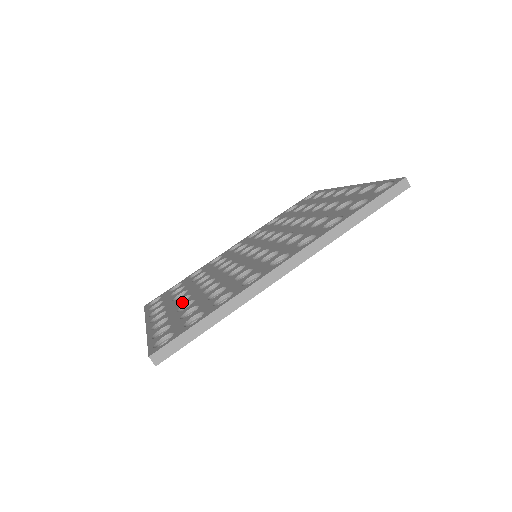
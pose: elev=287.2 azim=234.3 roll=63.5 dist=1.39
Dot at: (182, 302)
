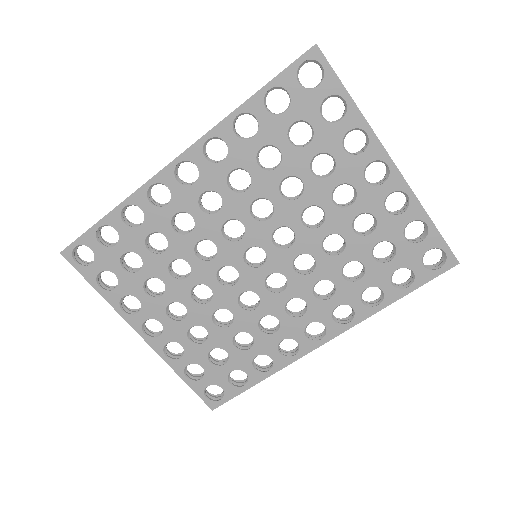
Dot at: (169, 304)
